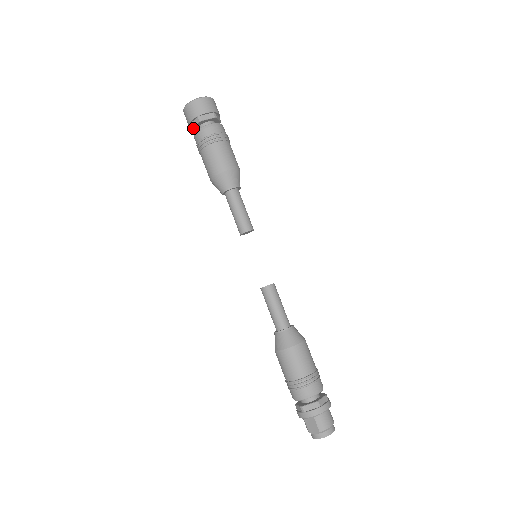
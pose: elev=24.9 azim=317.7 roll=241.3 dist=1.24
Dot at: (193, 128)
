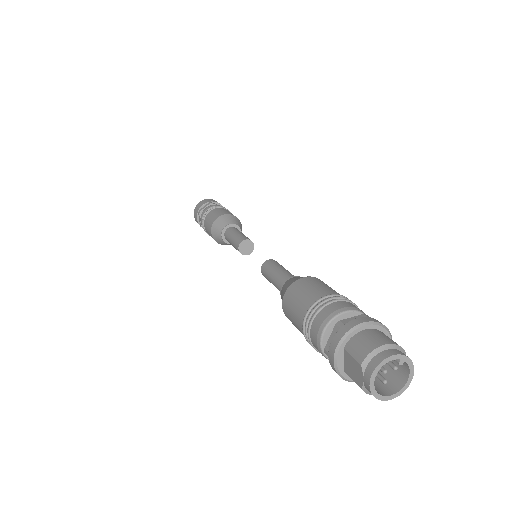
Dot at: occluded
